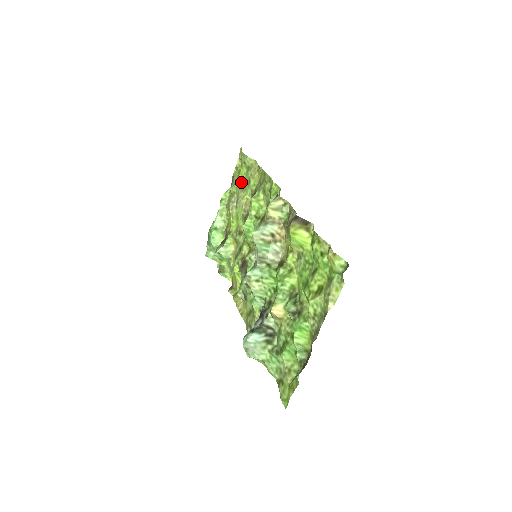
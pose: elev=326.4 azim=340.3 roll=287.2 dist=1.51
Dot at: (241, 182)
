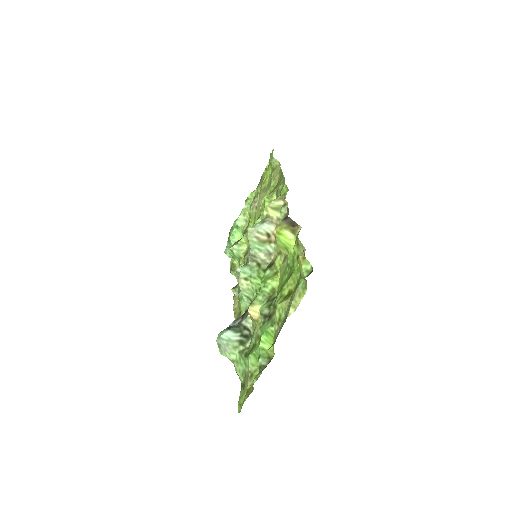
Dot at: (265, 183)
